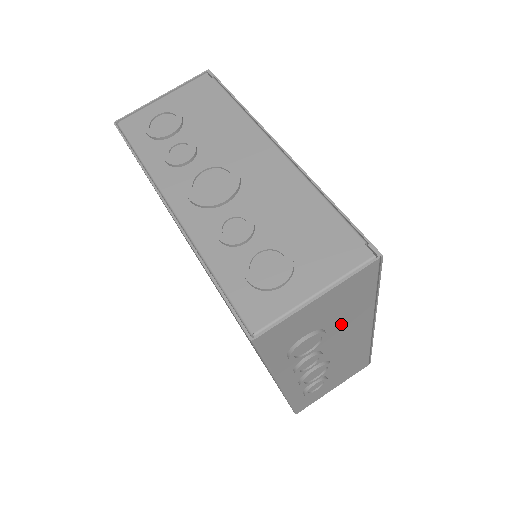
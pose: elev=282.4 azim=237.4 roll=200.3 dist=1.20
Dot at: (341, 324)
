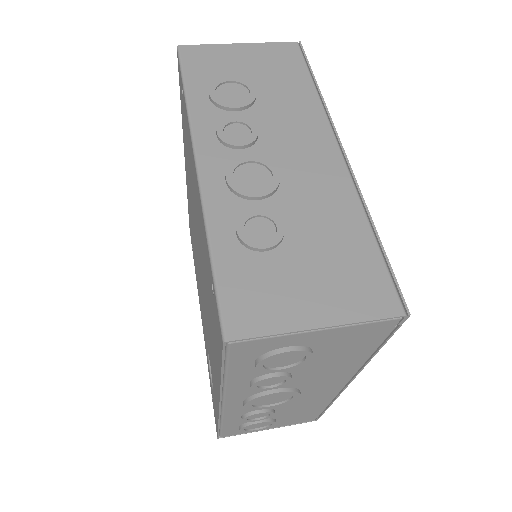
Dot at: (277, 101)
